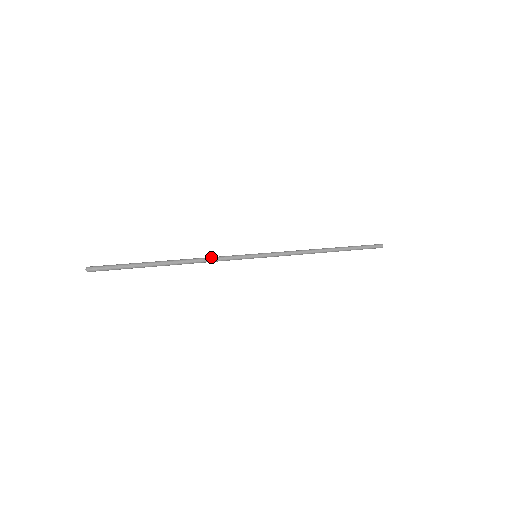
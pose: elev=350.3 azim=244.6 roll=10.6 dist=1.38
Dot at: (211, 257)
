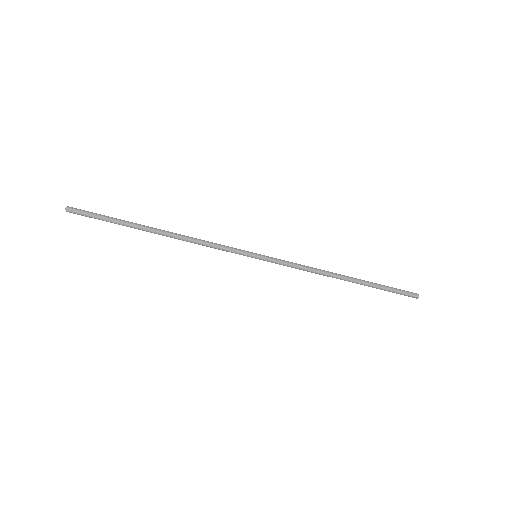
Dot at: (203, 241)
